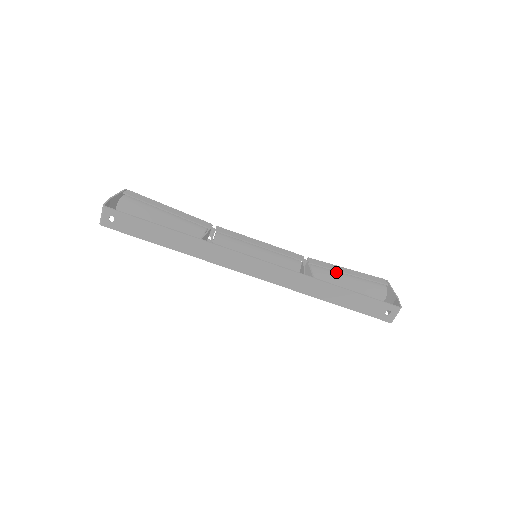
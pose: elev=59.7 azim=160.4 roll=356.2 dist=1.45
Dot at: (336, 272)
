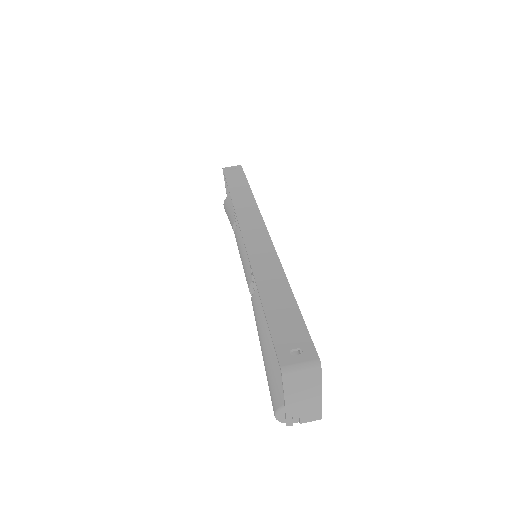
Dot at: occluded
